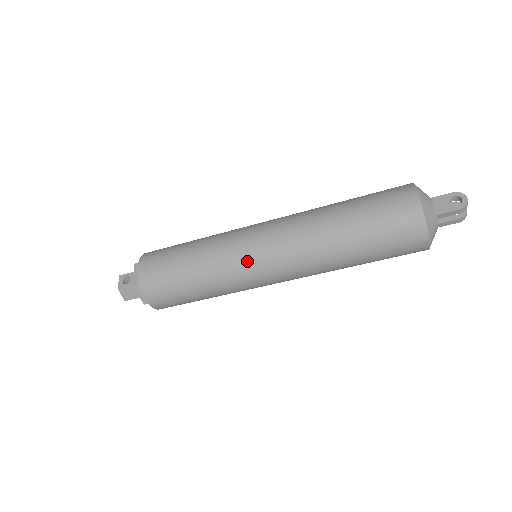
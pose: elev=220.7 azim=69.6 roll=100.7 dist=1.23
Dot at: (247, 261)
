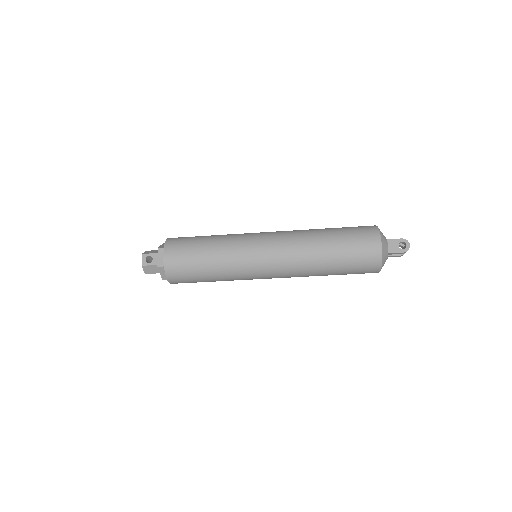
Dot at: (254, 265)
